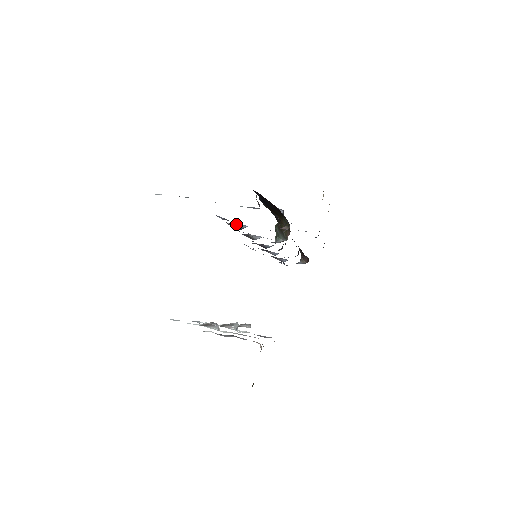
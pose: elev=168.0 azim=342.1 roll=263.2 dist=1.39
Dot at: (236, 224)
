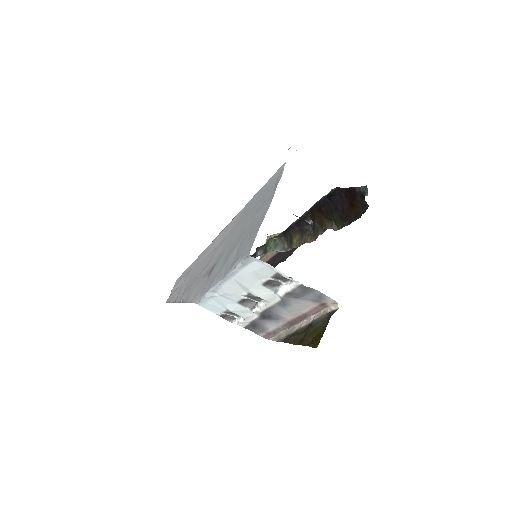
Dot at: occluded
